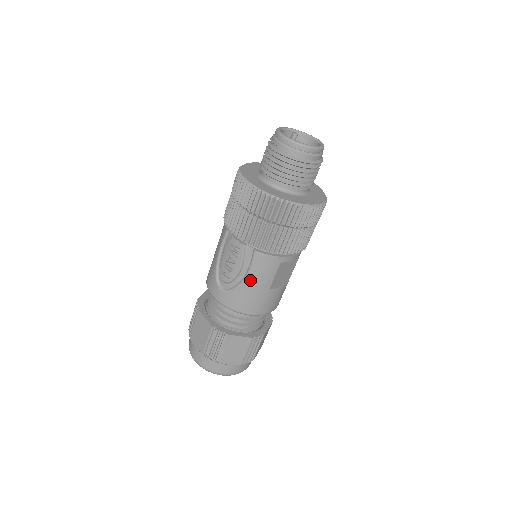
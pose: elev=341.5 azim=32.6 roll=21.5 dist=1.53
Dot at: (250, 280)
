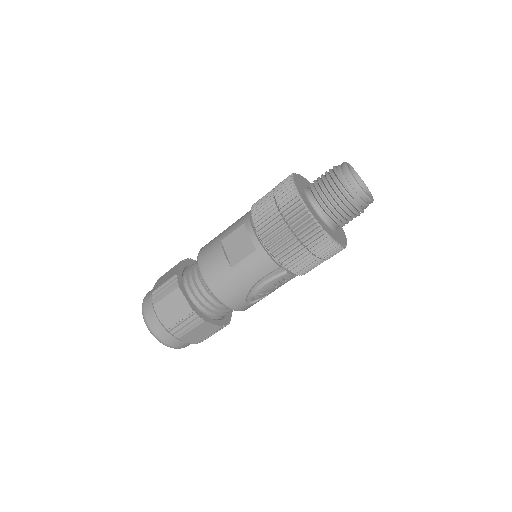
Dot at: occluded
